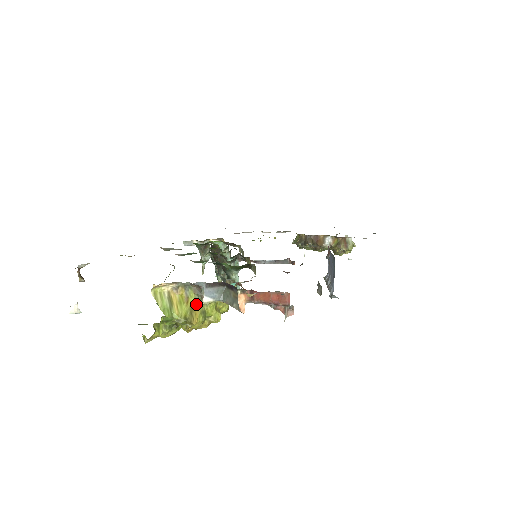
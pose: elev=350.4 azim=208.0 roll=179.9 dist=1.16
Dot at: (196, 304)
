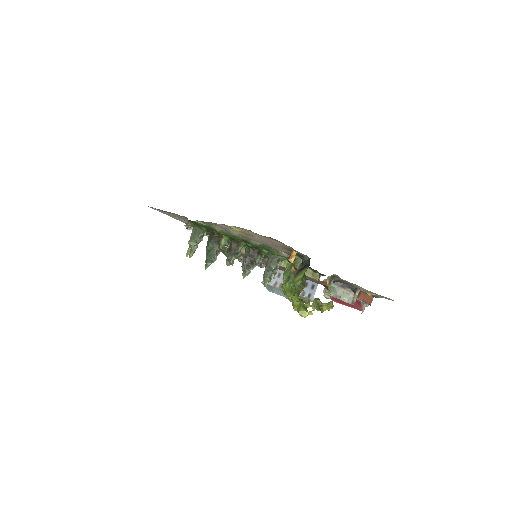
Dot at: occluded
